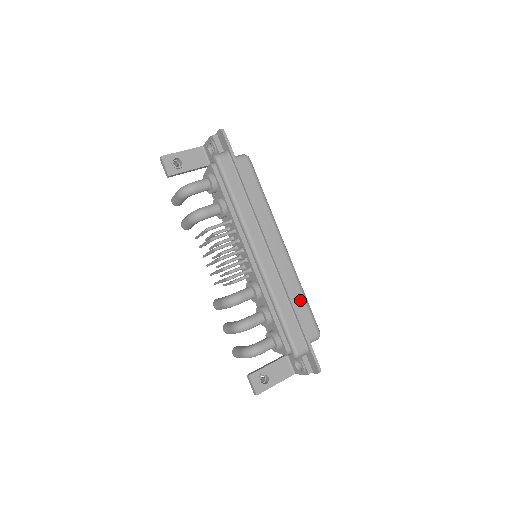
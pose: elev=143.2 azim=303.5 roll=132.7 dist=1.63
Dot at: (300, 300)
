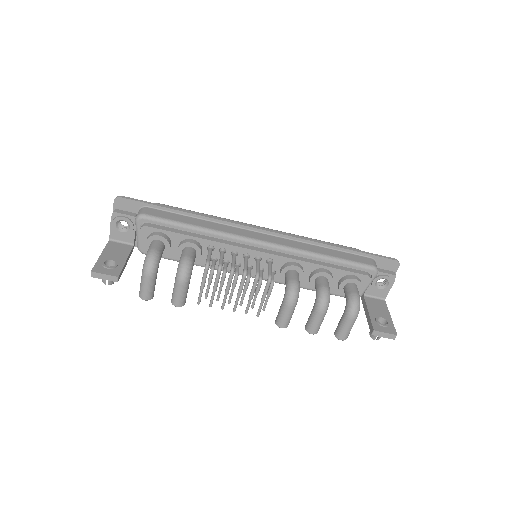
Dot at: occluded
